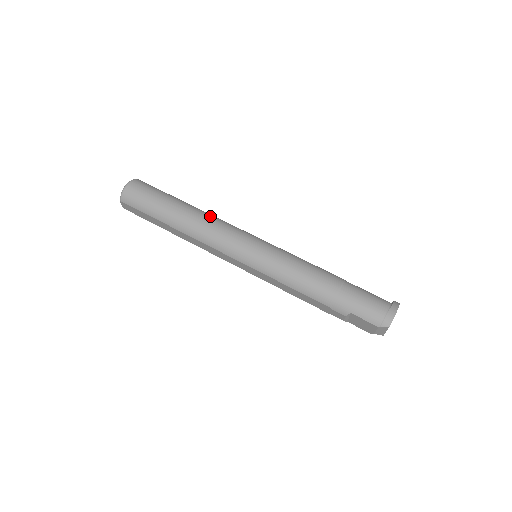
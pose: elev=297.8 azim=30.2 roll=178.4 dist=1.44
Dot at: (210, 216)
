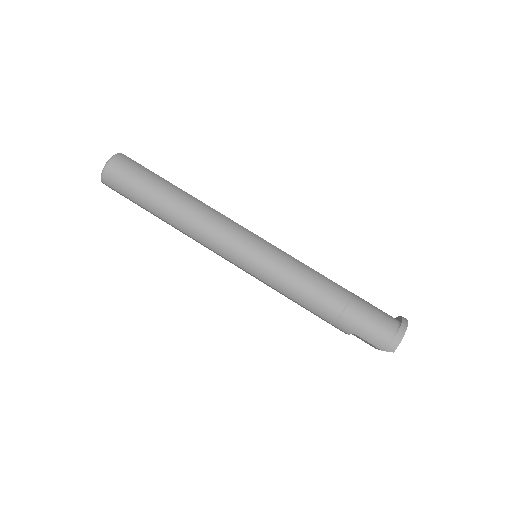
Dot at: (204, 209)
